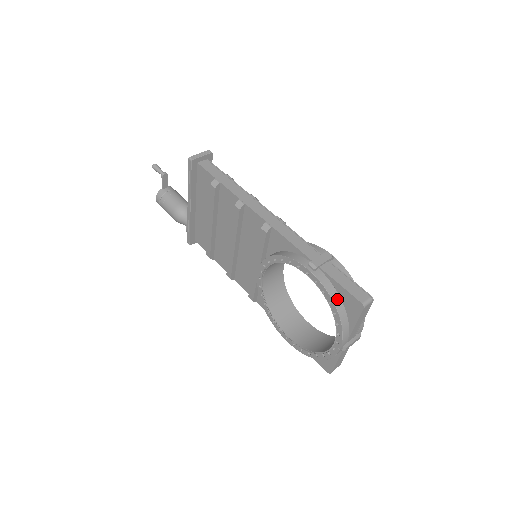
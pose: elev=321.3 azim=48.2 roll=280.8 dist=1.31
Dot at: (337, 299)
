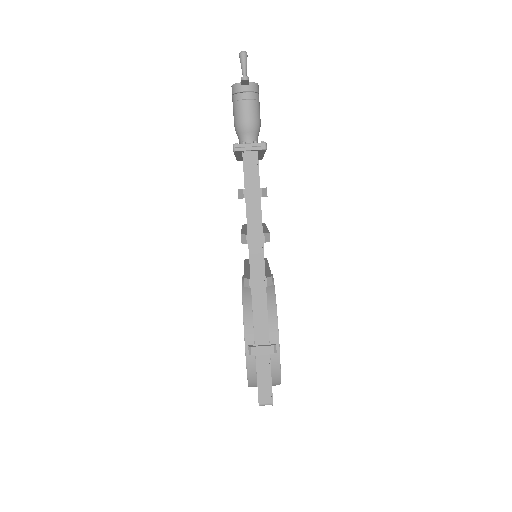
Dot at: (253, 379)
